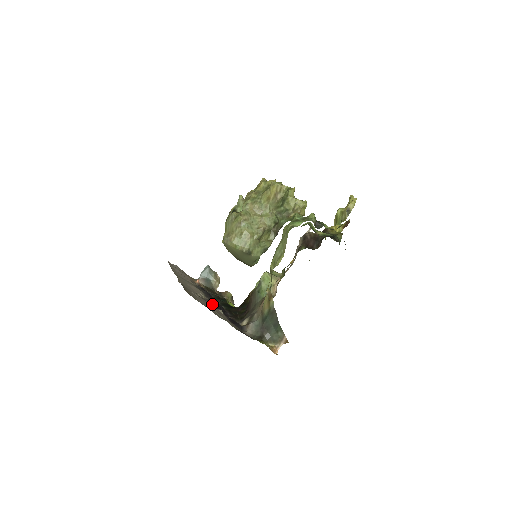
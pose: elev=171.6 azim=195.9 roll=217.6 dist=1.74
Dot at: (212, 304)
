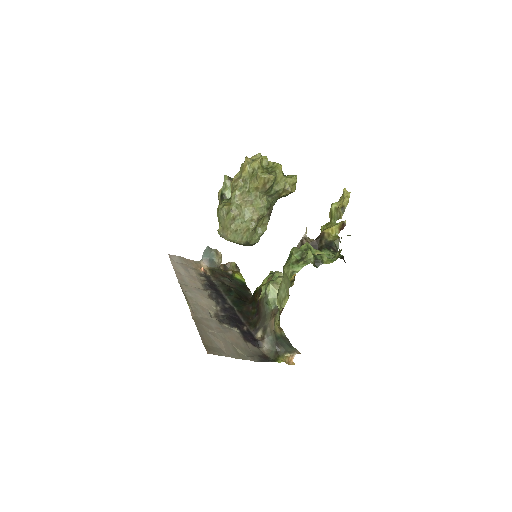
Dot at: (226, 320)
